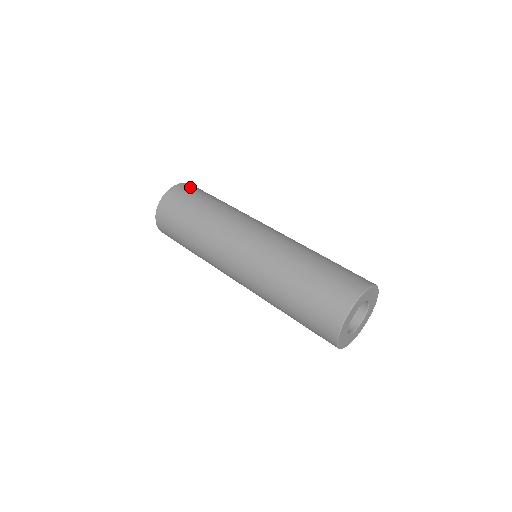
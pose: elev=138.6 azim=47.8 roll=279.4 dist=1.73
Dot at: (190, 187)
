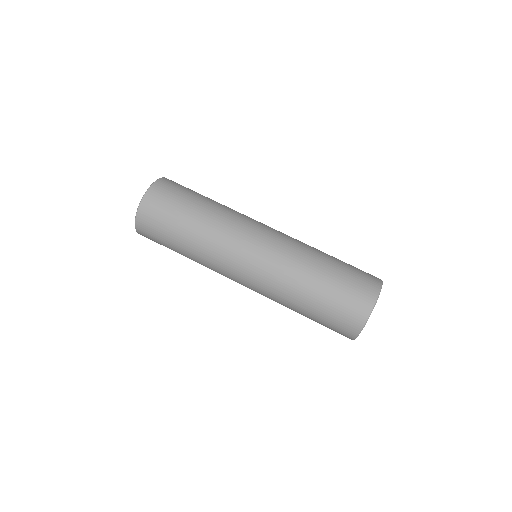
Dot at: (159, 196)
